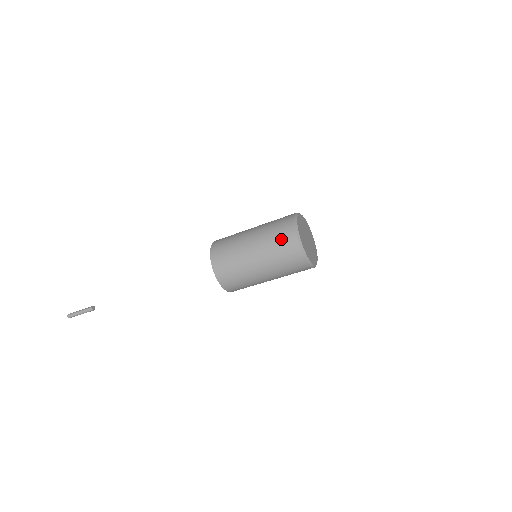
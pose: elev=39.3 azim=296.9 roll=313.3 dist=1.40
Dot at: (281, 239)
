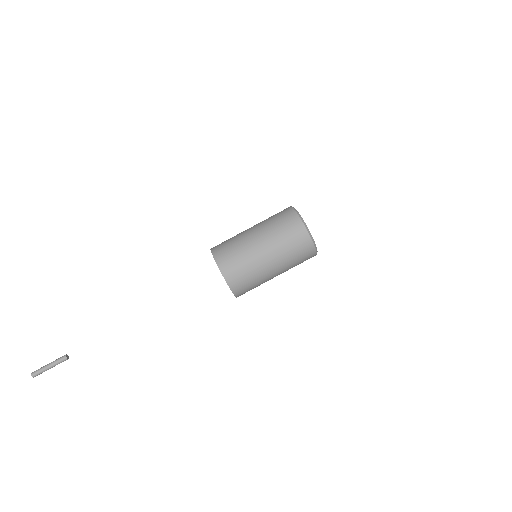
Dot at: (277, 213)
